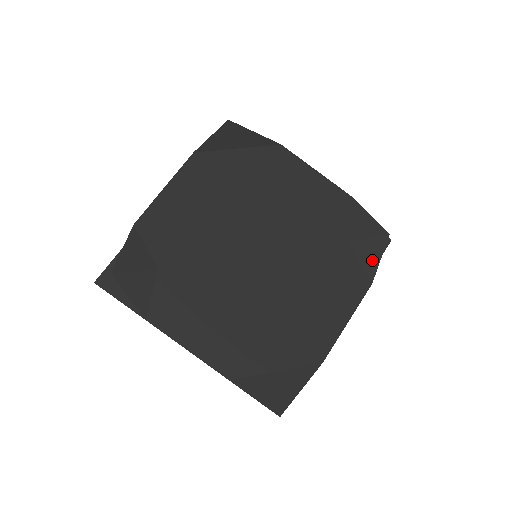
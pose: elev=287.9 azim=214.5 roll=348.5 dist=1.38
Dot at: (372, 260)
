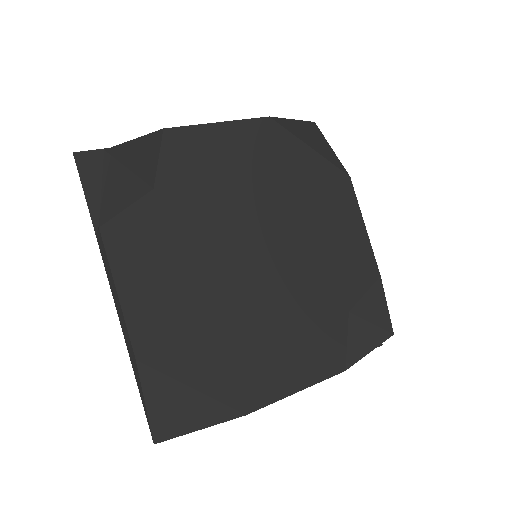
Dot at: (361, 347)
